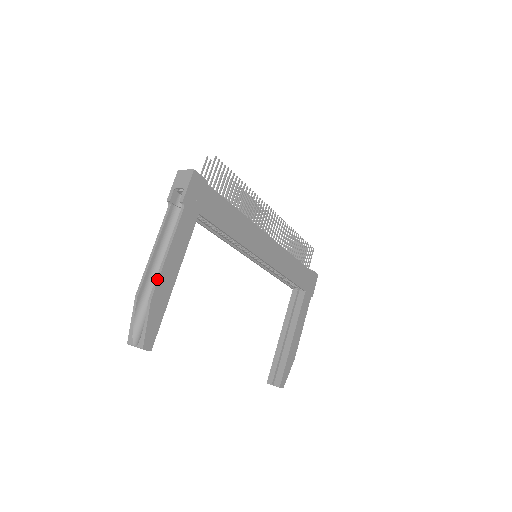
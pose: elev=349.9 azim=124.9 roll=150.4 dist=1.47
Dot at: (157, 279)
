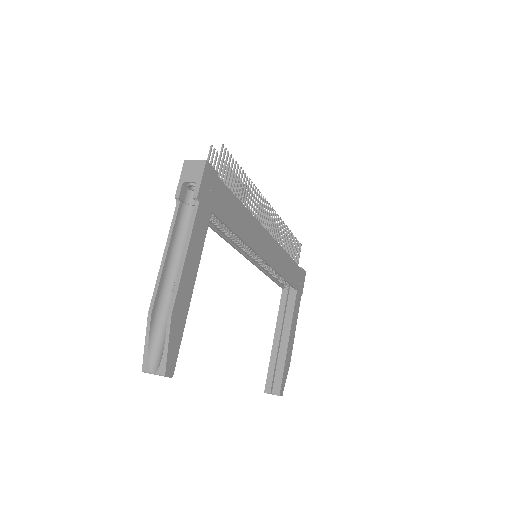
Dot at: (176, 291)
